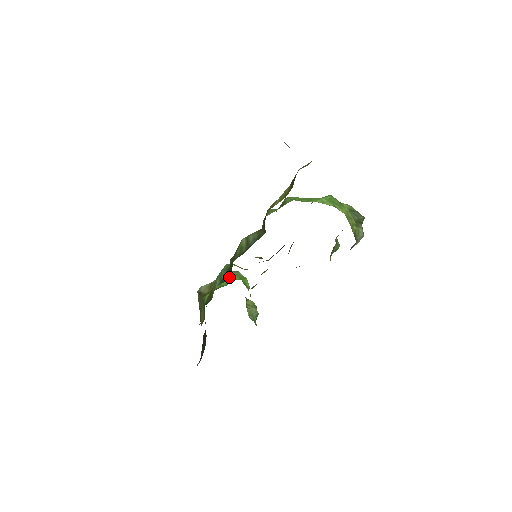
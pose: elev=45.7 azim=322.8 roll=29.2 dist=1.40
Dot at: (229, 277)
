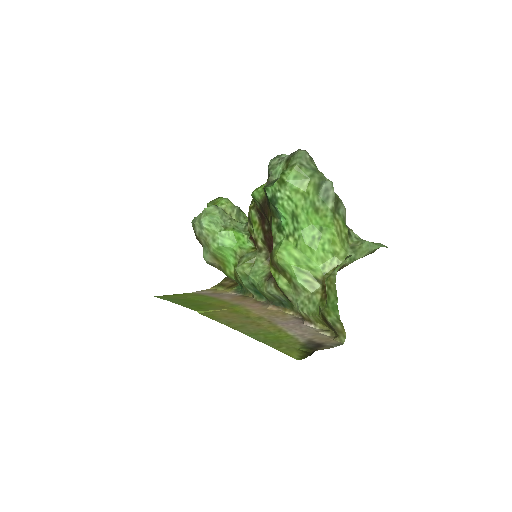
Dot at: occluded
